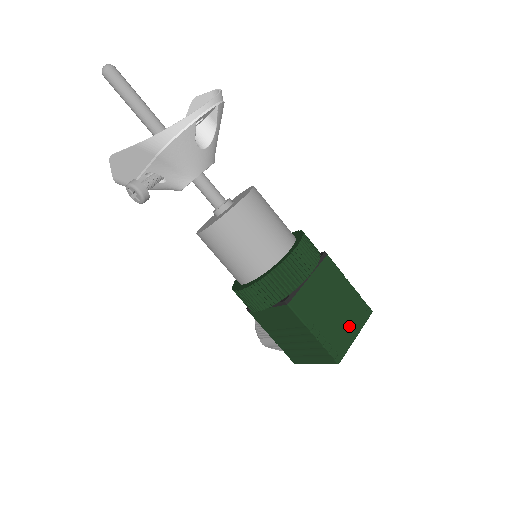
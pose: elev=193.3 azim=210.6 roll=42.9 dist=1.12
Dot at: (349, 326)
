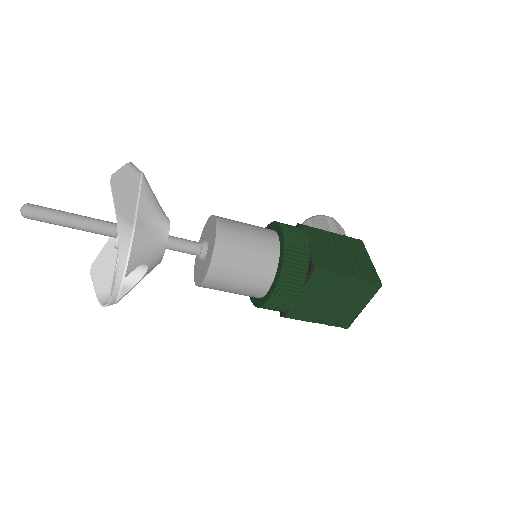
Dot at: (354, 305)
